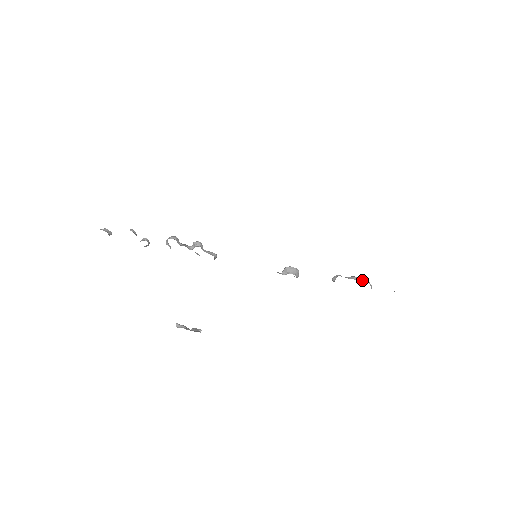
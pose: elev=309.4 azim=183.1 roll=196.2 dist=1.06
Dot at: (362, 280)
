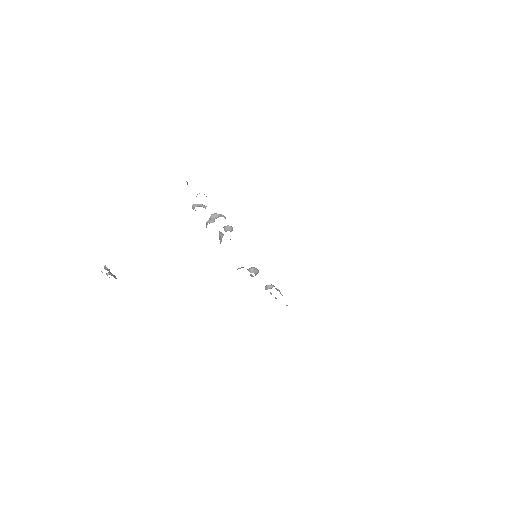
Dot at: occluded
